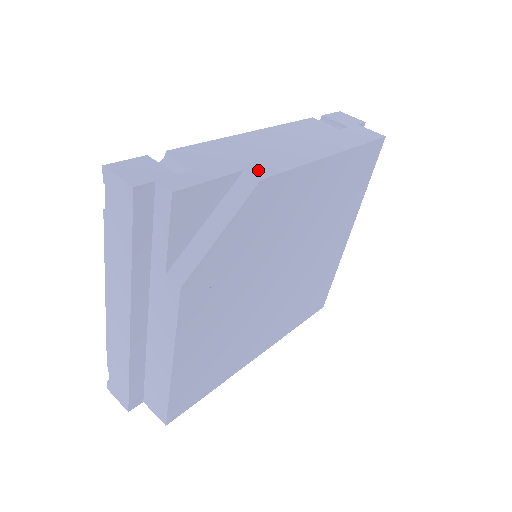
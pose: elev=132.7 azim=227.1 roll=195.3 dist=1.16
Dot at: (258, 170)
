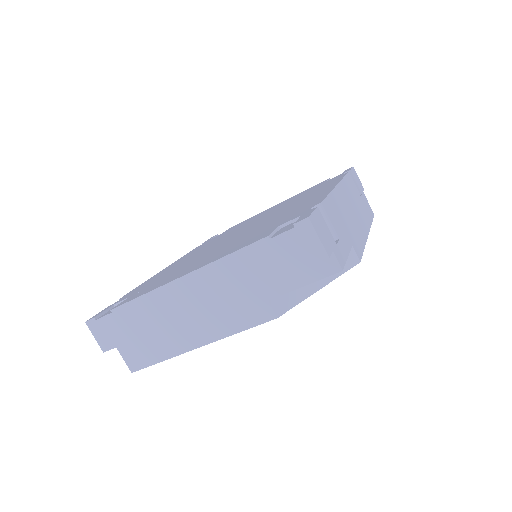
Dot at: (356, 248)
